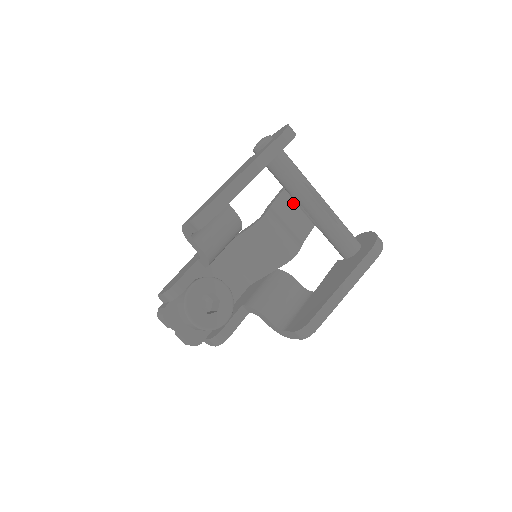
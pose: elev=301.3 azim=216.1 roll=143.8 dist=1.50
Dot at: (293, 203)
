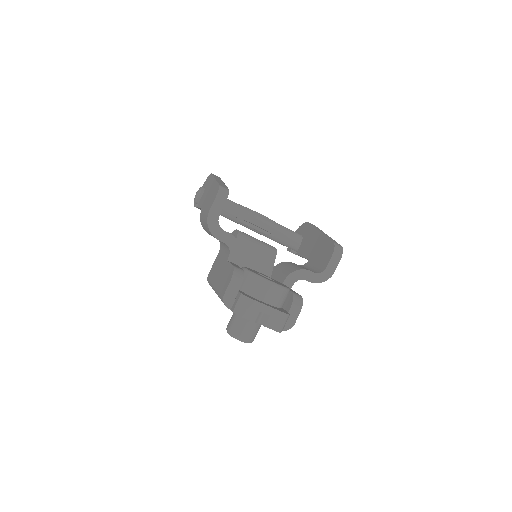
Dot at: occluded
